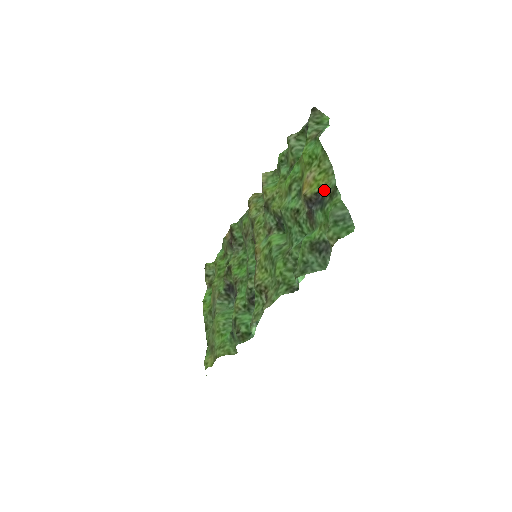
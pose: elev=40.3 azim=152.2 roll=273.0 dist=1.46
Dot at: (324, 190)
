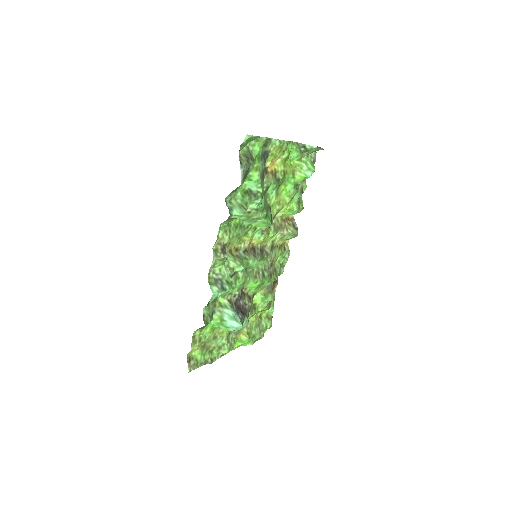
Dot at: (269, 150)
